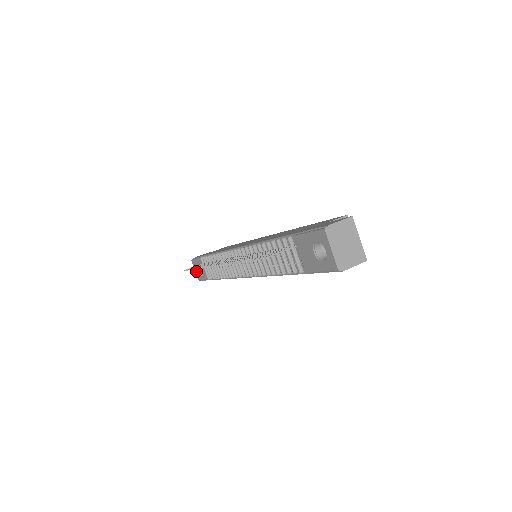
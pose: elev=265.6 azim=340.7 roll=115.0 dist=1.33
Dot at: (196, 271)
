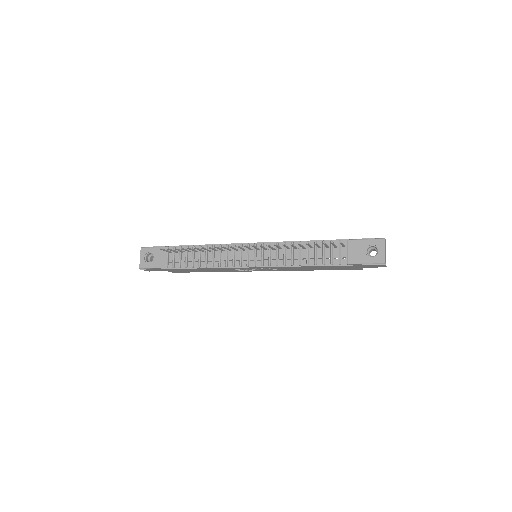
Dot at: (143, 258)
